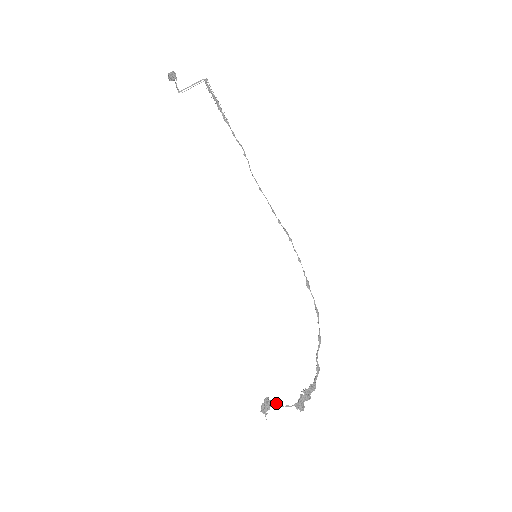
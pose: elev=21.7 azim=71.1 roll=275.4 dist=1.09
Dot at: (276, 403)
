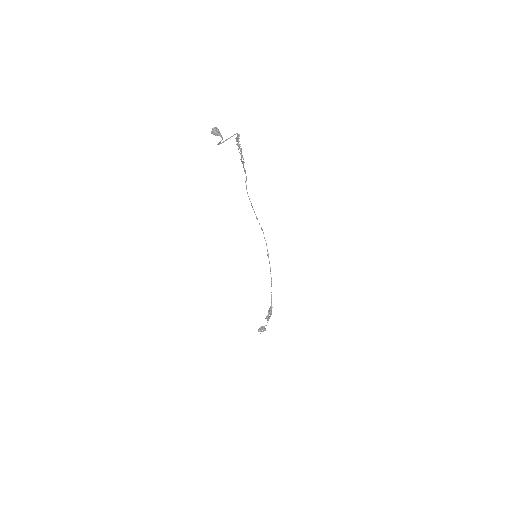
Dot at: occluded
